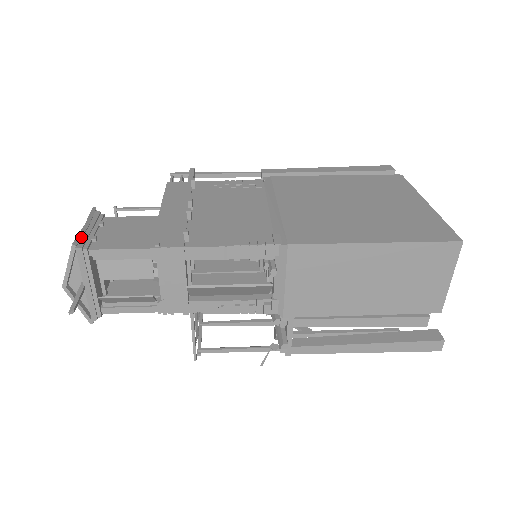
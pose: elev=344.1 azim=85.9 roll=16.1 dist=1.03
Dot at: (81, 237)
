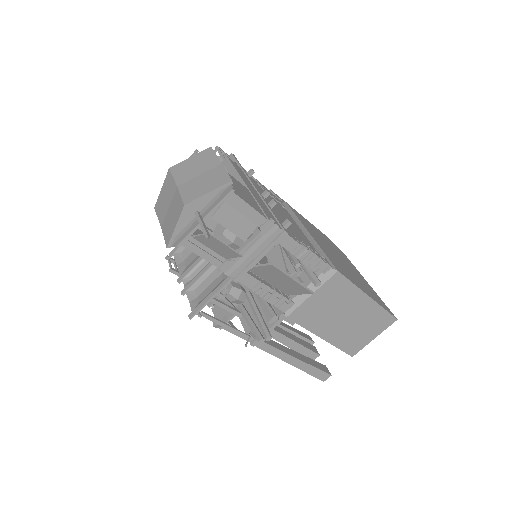
Dot at: (228, 176)
